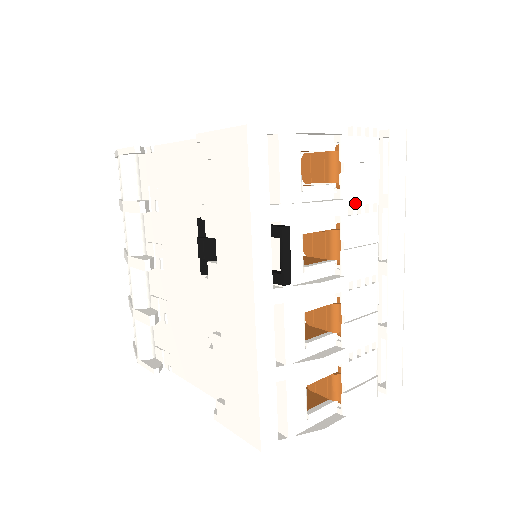
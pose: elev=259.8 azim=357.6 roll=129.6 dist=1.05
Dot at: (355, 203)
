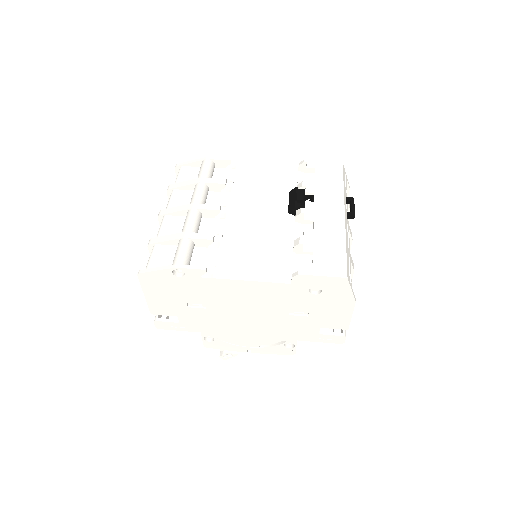
Dot at: occluded
